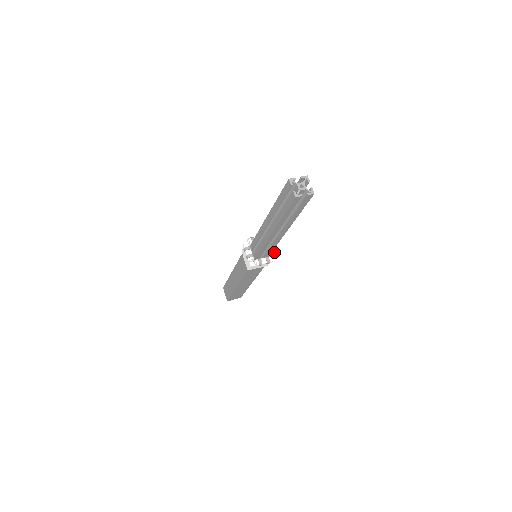
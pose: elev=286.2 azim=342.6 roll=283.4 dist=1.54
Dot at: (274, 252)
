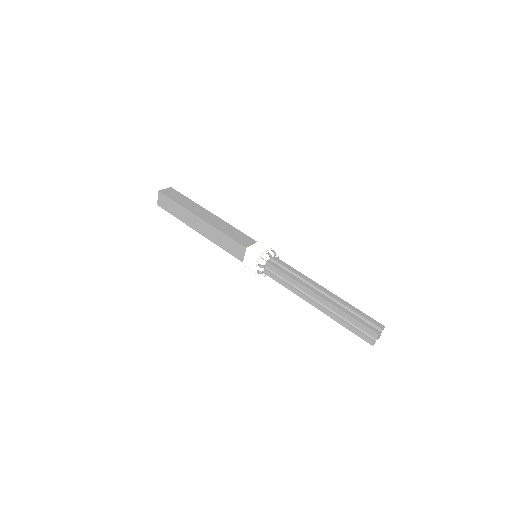
Dot at: occluded
